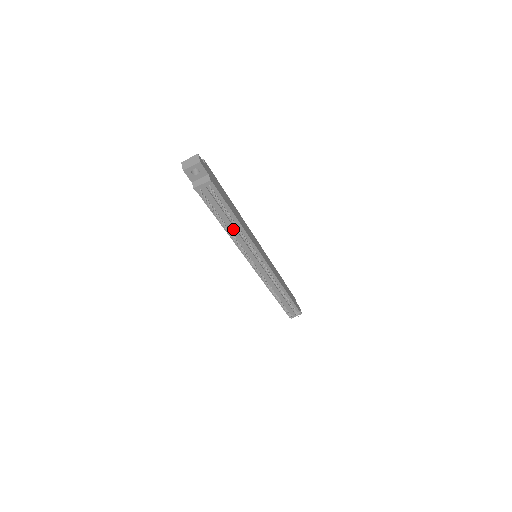
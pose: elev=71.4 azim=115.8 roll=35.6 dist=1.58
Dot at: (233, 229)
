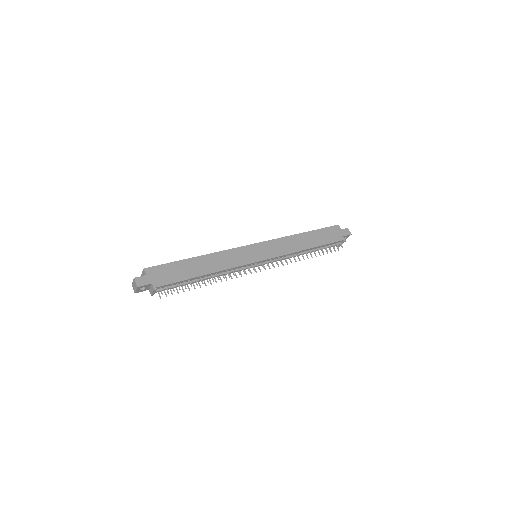
Dot at: (209, 278)
